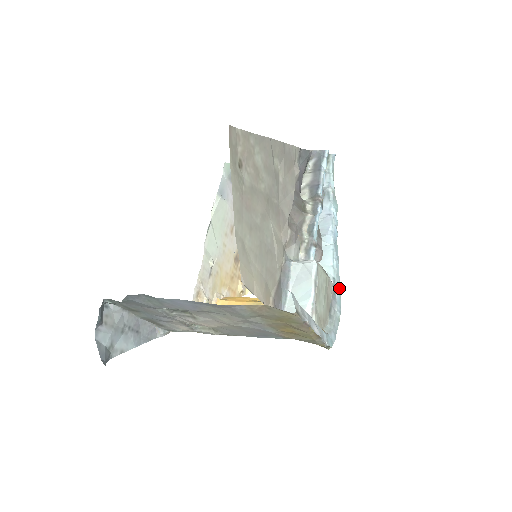
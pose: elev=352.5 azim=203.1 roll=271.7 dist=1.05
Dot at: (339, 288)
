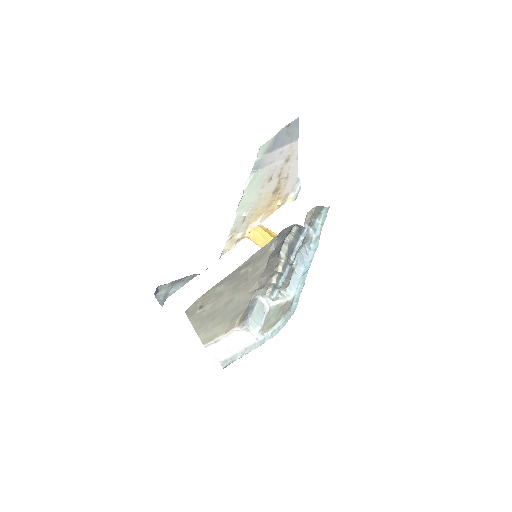
Dot at: occluded
